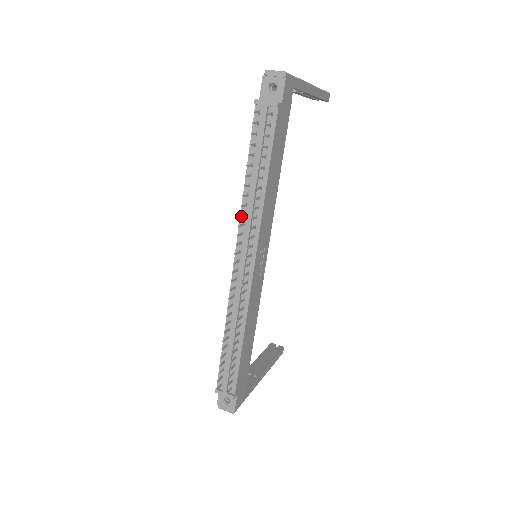
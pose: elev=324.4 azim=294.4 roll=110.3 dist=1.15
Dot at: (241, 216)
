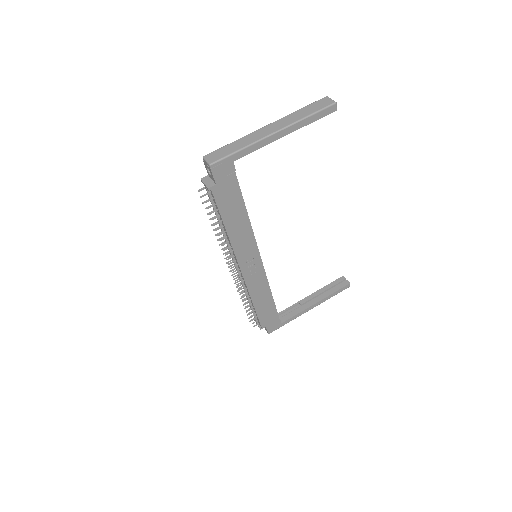
Dot at: occluded
